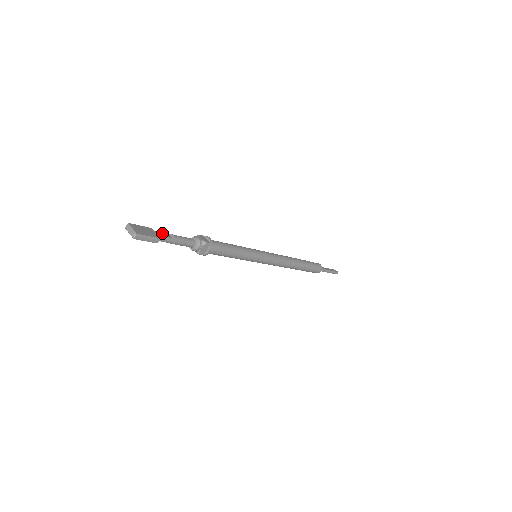
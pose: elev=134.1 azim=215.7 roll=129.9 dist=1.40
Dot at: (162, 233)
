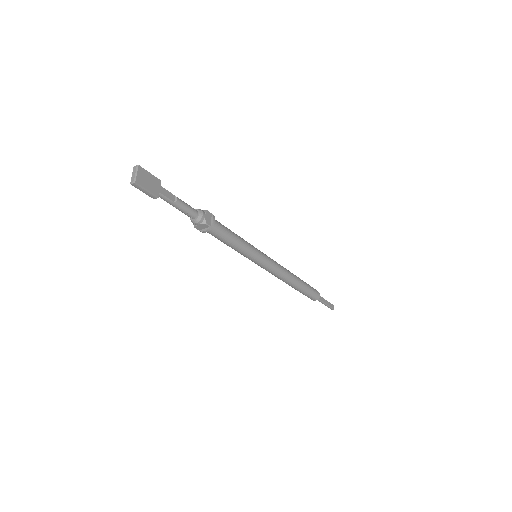
Dot at: (168, 191)
